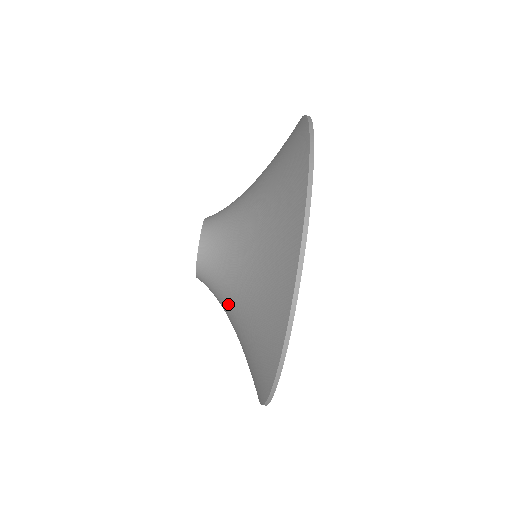
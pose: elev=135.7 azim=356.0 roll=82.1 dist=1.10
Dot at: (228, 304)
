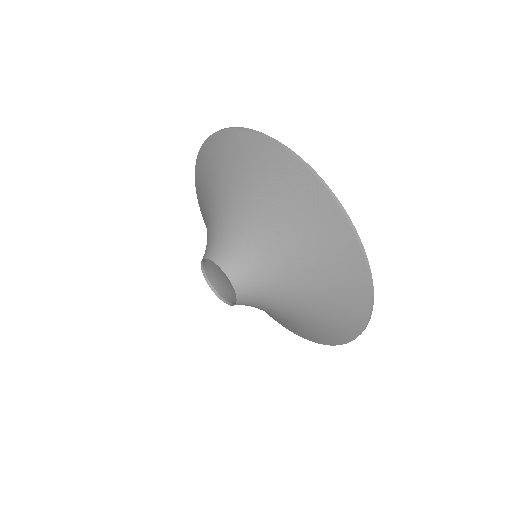
Dot at: (281, 286)
